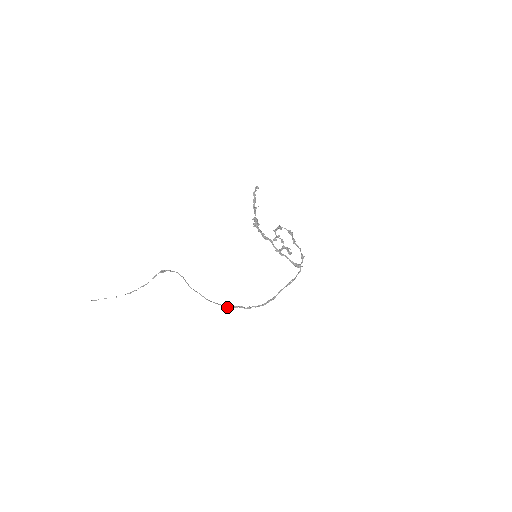
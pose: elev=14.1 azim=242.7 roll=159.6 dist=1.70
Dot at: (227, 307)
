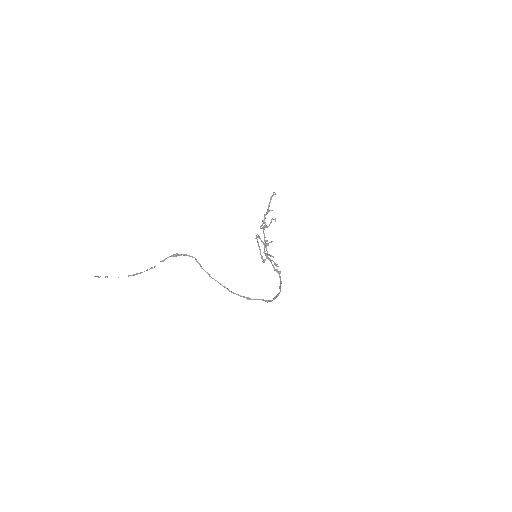
Dot at: (248, 299)
